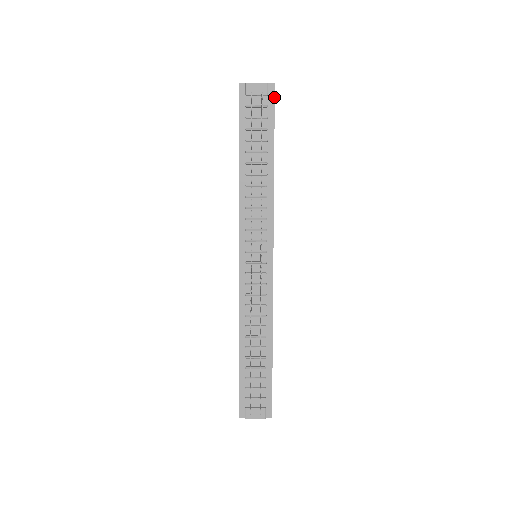
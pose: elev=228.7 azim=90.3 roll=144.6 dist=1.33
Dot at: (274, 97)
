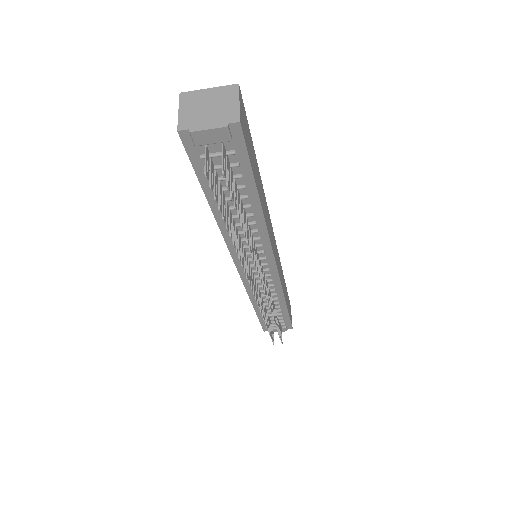
Dot at: (243, 139)
